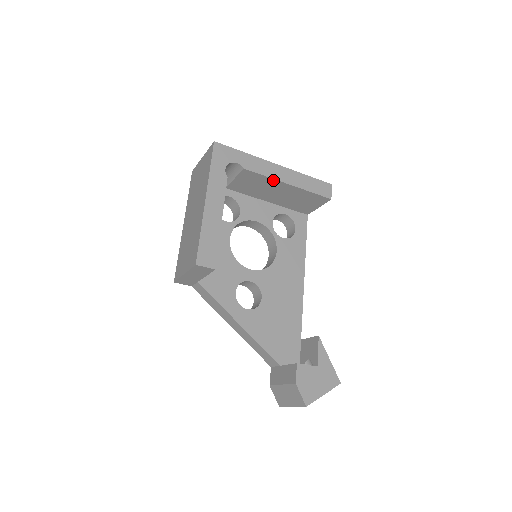
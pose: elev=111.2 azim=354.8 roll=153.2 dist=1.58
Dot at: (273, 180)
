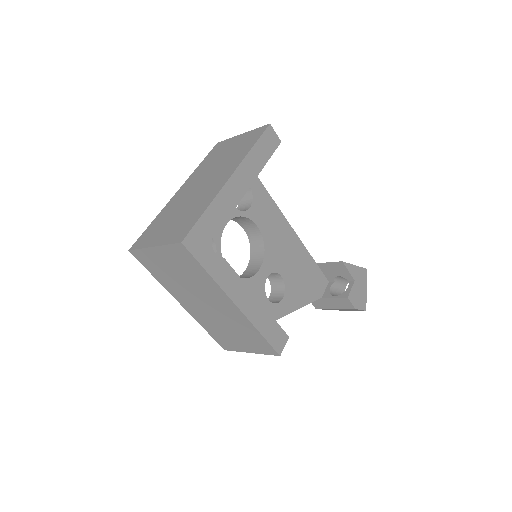
Dot at: (241, 196)
